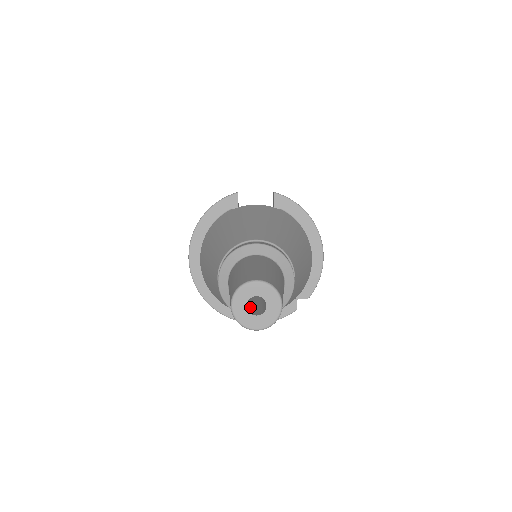
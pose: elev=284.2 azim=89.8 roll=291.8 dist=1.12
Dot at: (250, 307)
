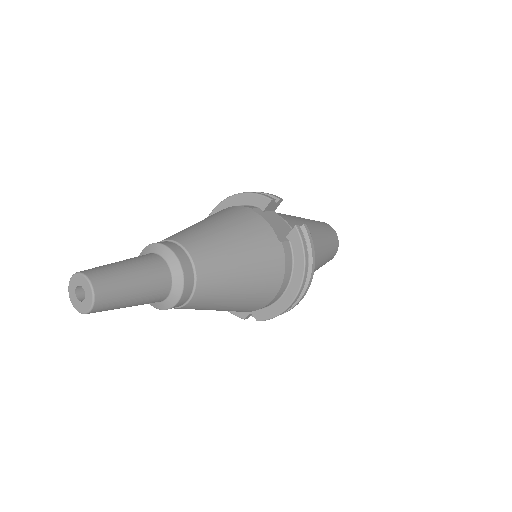
Dot at: occluded
